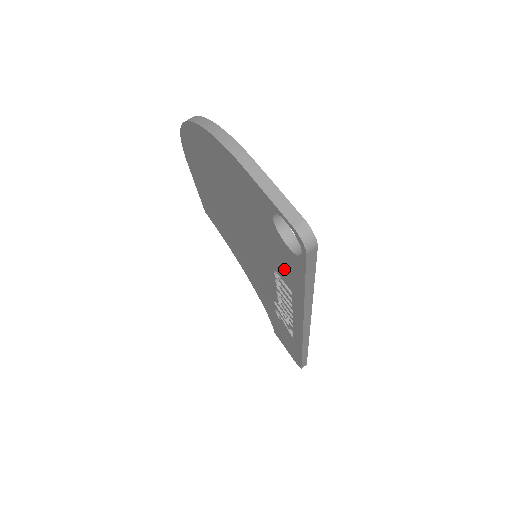
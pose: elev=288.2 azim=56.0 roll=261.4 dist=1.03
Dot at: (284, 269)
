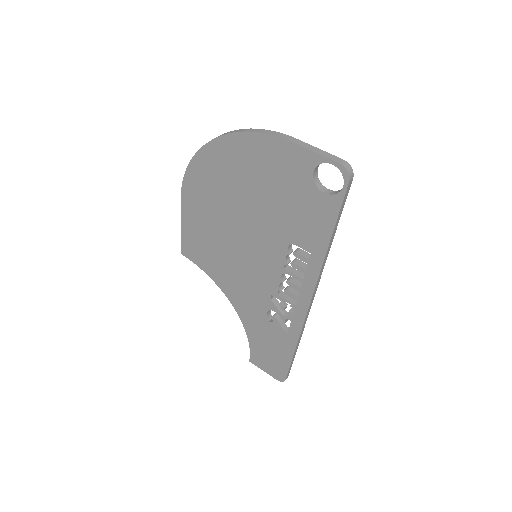
Dot at: (308, 229)
